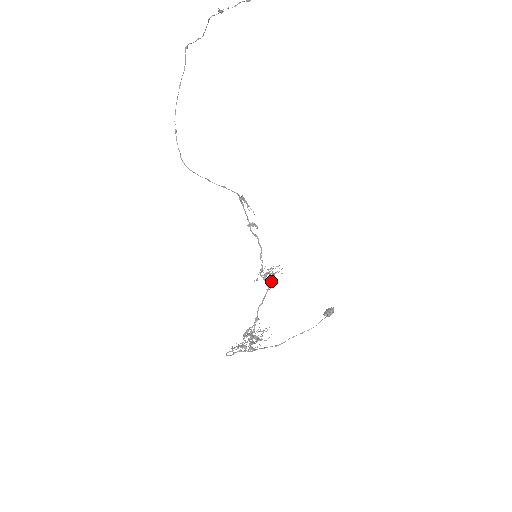
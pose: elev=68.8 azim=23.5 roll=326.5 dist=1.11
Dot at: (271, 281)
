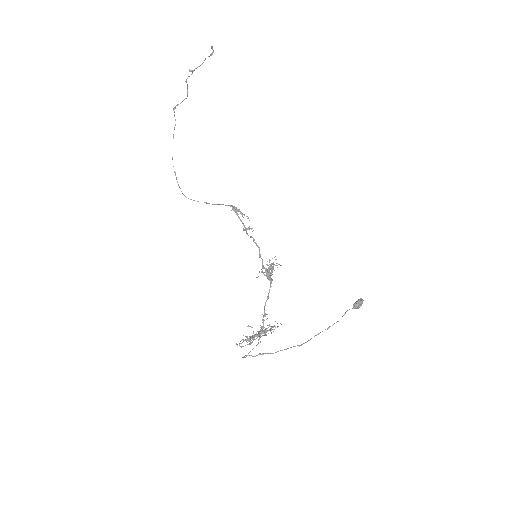
Dot at: (267, 272)
